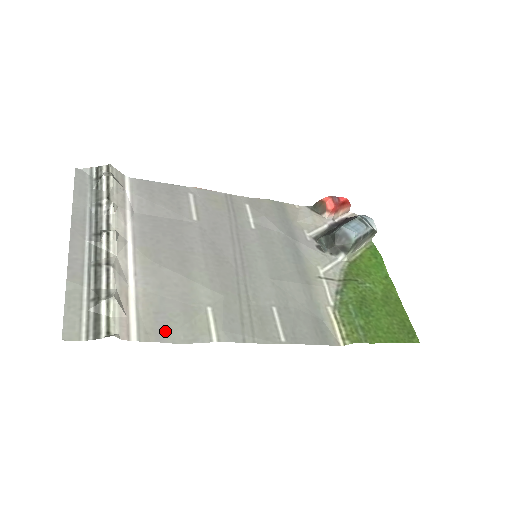
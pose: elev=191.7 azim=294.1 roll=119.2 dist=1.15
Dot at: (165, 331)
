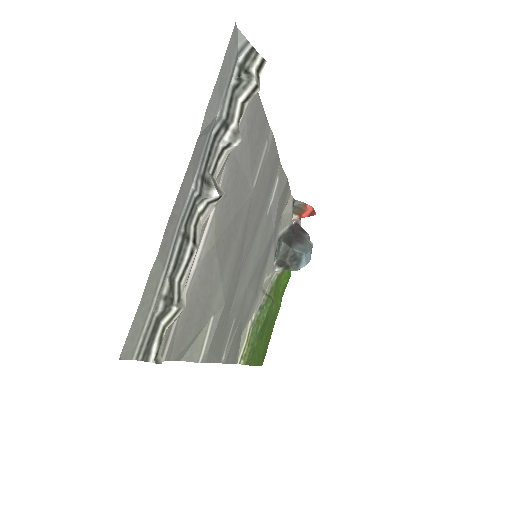
Dot at: (182, 346)
